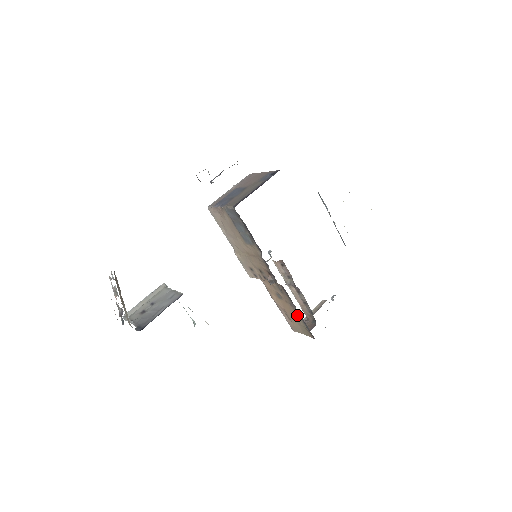
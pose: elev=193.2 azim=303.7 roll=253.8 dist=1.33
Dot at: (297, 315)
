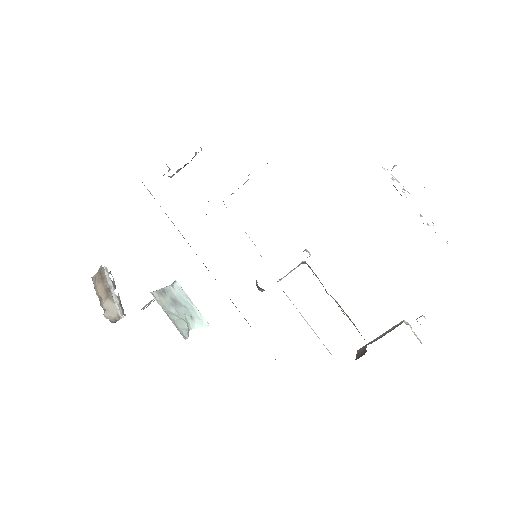
Dot at: occluded
